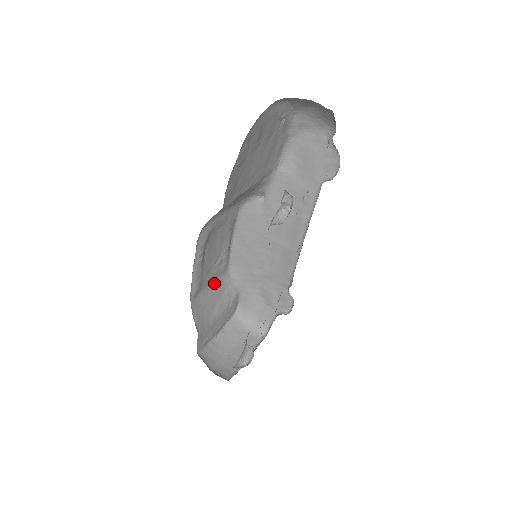
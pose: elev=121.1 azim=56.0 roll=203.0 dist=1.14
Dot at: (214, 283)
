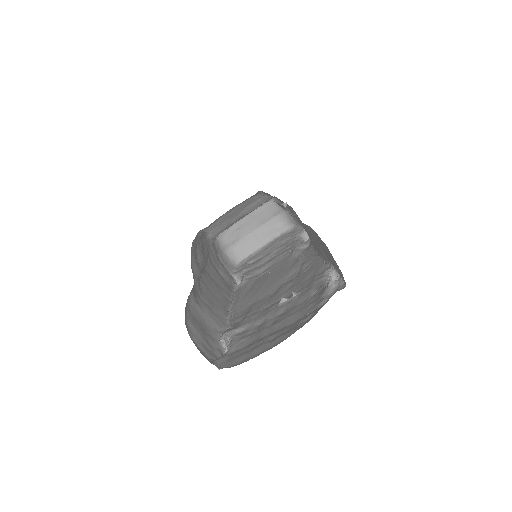
Dot at: occluded
